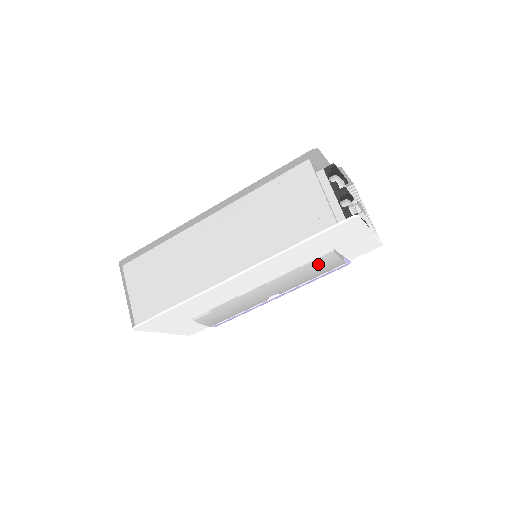
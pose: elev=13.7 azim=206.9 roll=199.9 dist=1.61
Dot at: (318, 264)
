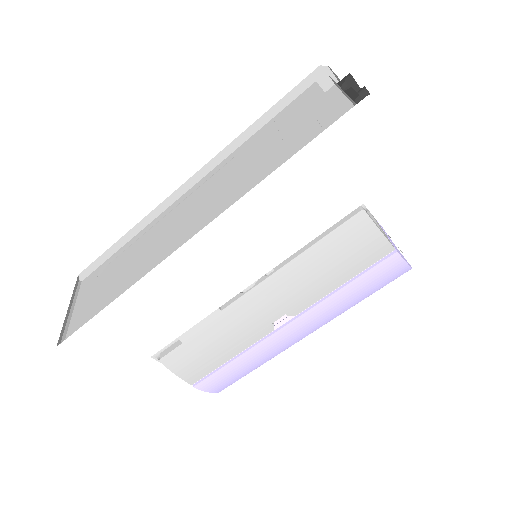
Dot at: (342, 241)
